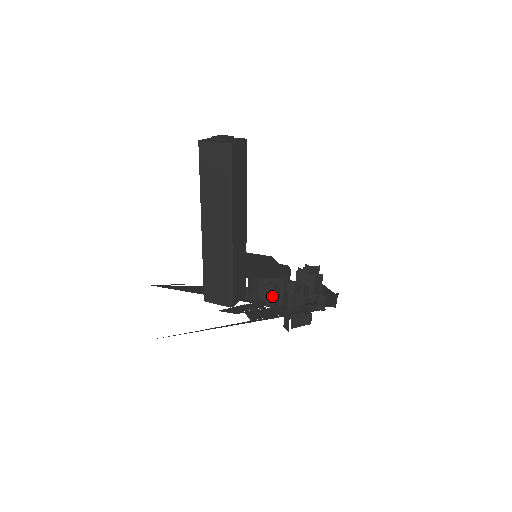
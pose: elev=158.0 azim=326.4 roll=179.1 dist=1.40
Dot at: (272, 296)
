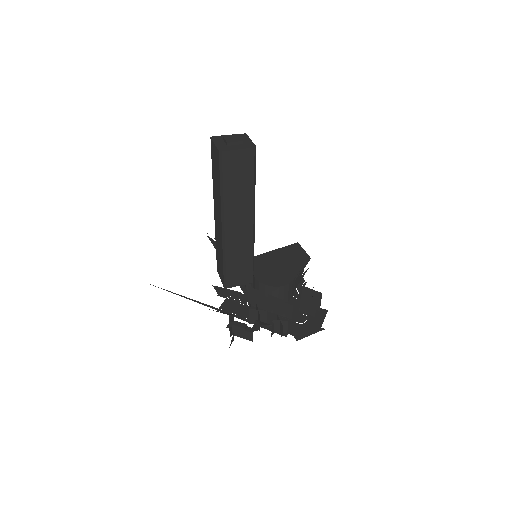
Dot at: (253, 298)
